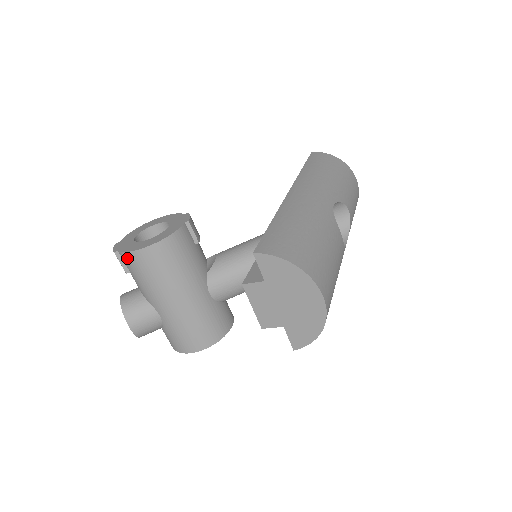
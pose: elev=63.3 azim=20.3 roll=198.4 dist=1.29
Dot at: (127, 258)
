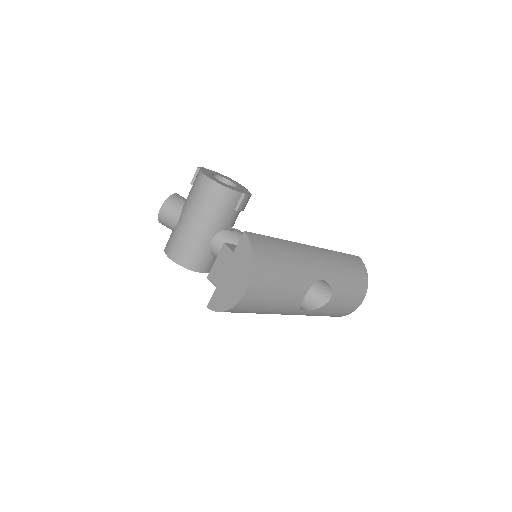
Dot at: (199, 175)
